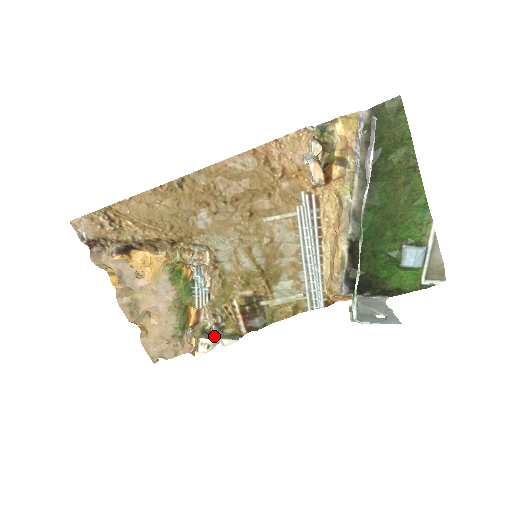
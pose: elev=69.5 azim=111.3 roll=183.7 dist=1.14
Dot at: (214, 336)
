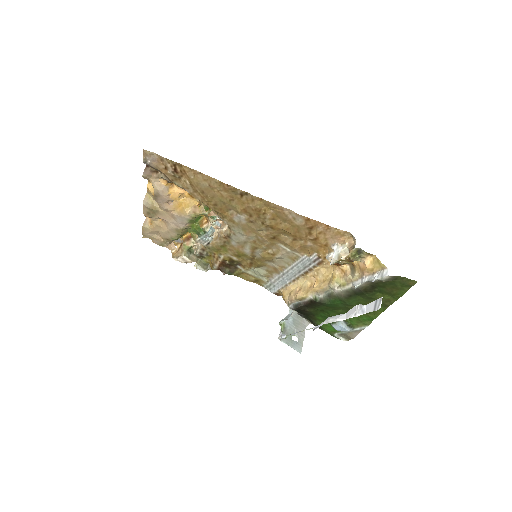
Dot at: (194, 258)
